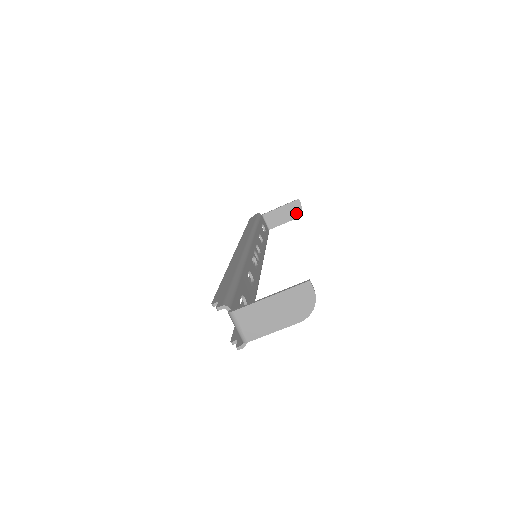
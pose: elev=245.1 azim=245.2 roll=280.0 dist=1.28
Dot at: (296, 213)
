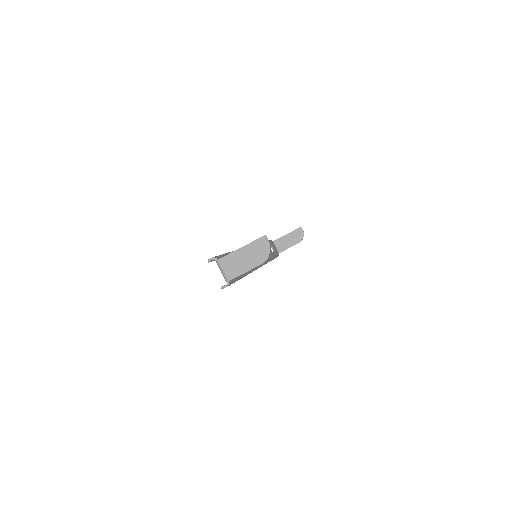
Dot at: (300, 238)
